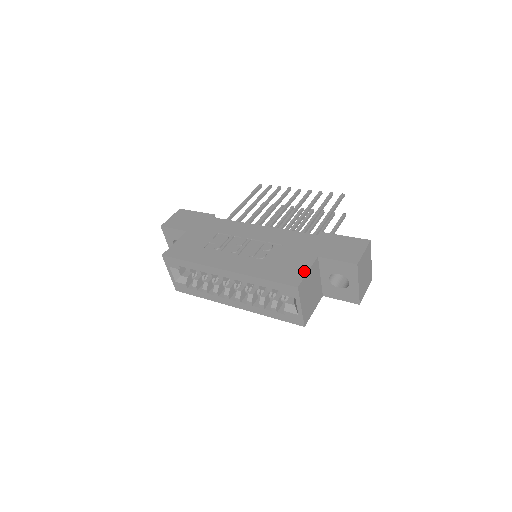
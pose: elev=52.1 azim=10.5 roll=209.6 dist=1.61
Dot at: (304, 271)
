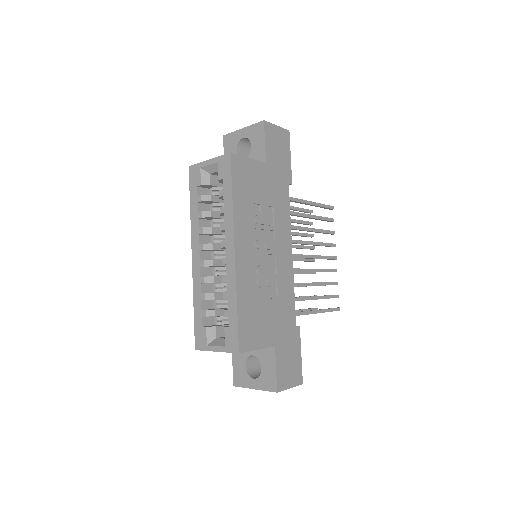
Dot at: (257, 345)
